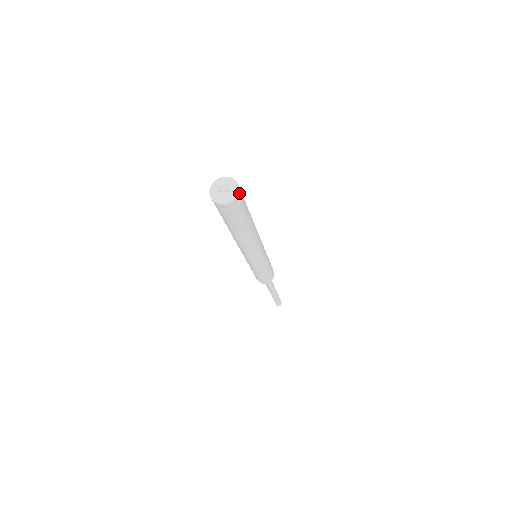
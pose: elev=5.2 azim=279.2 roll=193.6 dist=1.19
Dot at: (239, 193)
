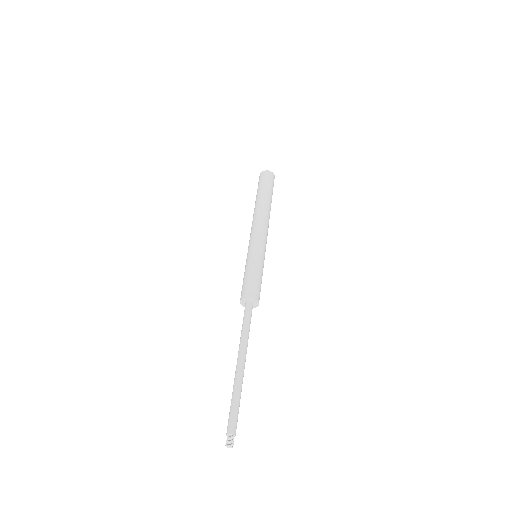
Dot at: occluded
